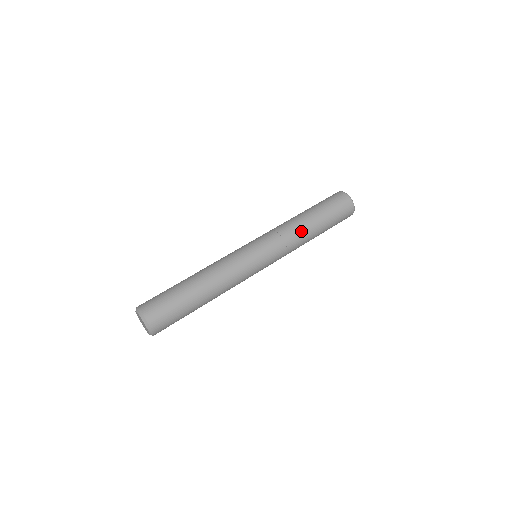
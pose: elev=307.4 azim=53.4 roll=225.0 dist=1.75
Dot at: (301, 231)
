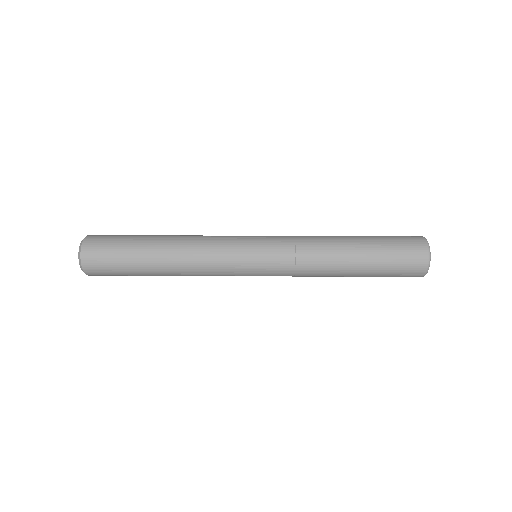
Dot at: (327, 254)
